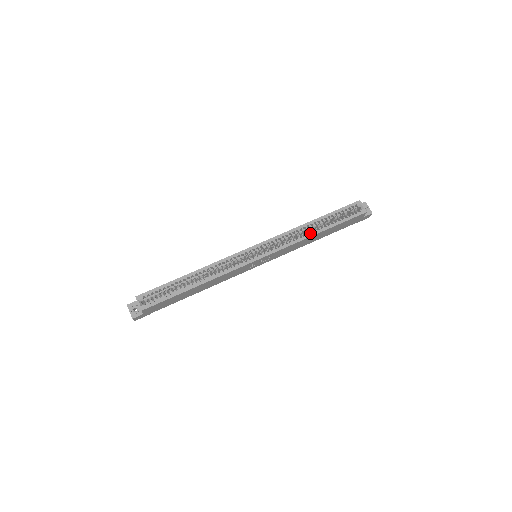
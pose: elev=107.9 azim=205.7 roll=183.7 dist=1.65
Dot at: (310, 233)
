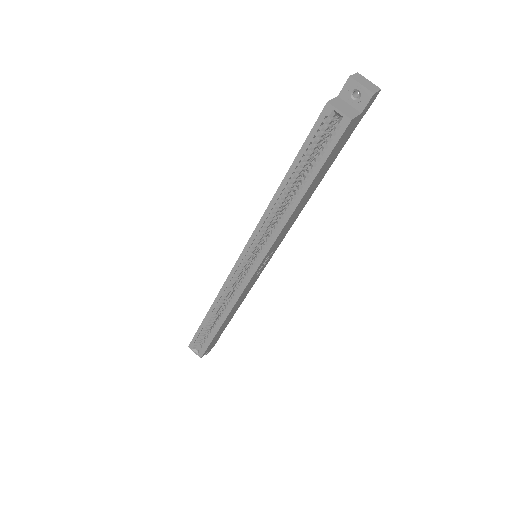
Dot at: (287, 210)
